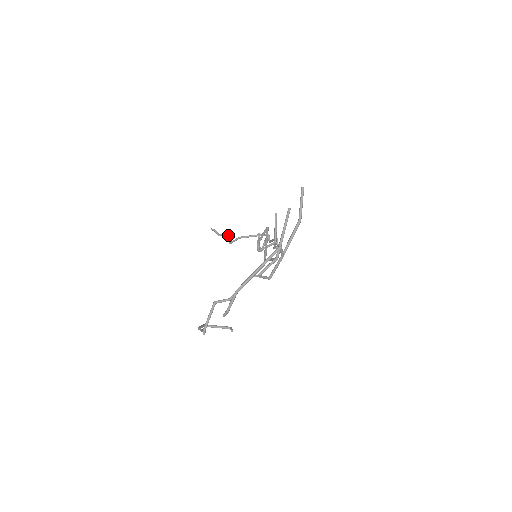
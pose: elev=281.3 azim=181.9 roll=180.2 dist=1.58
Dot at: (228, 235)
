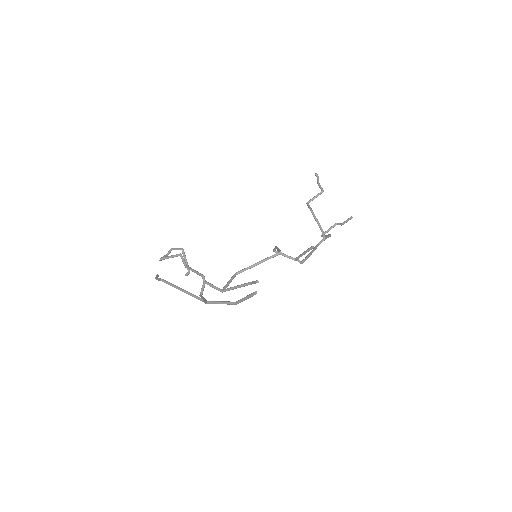
Dot at: (317, 195)
